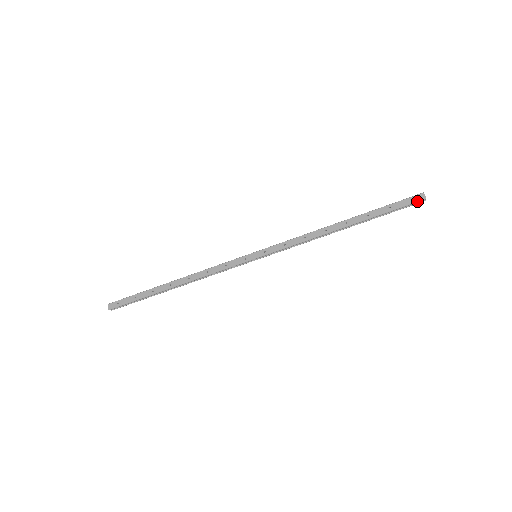
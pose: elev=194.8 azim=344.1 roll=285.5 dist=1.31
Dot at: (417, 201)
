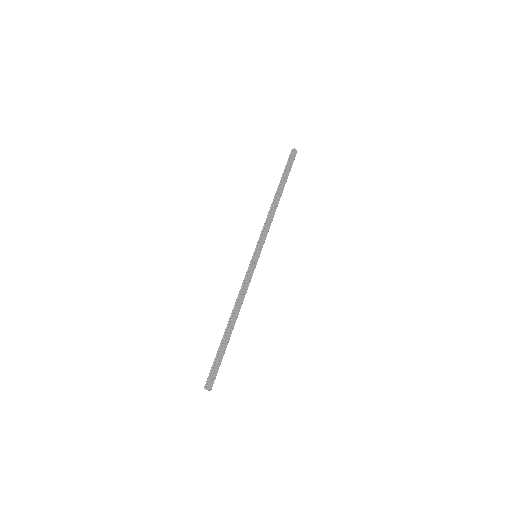
Dot at: occluded
